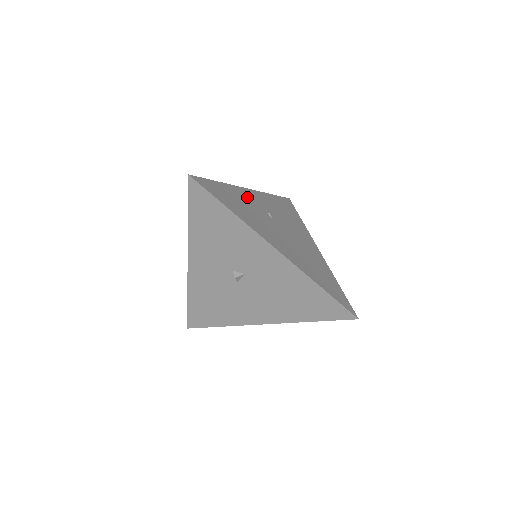
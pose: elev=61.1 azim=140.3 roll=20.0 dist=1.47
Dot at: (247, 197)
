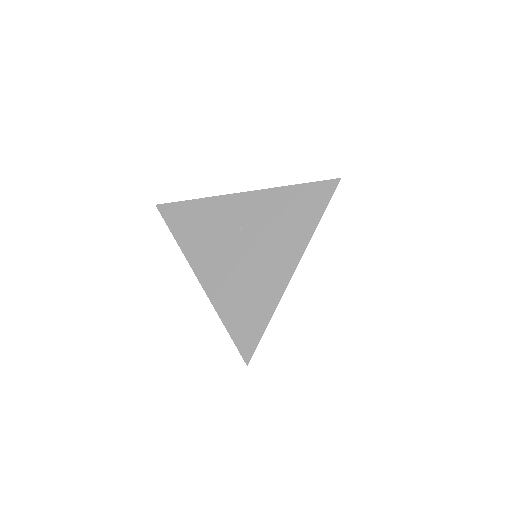
Dot at: (224, 209)
